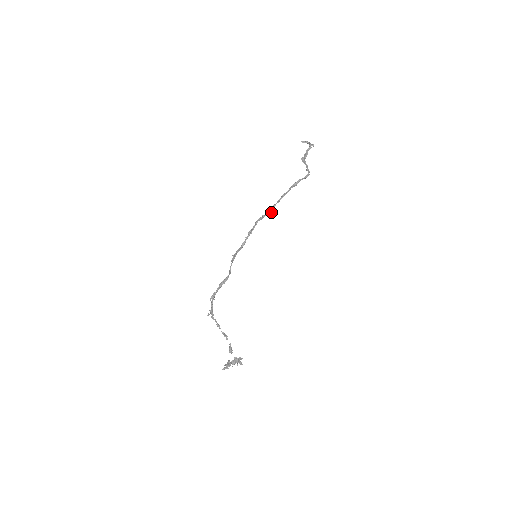
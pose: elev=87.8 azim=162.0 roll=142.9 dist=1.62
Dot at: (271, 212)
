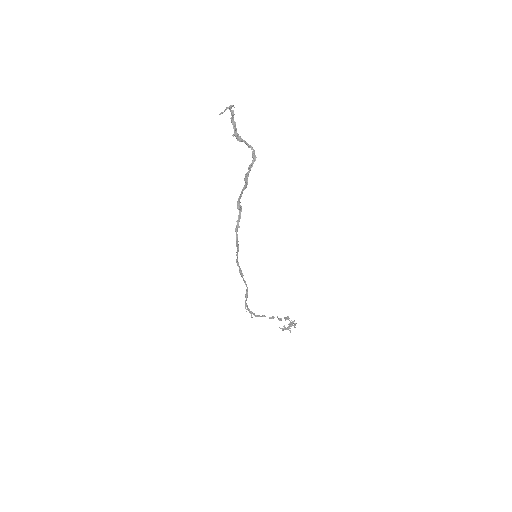
Dot at: (240, 210)
